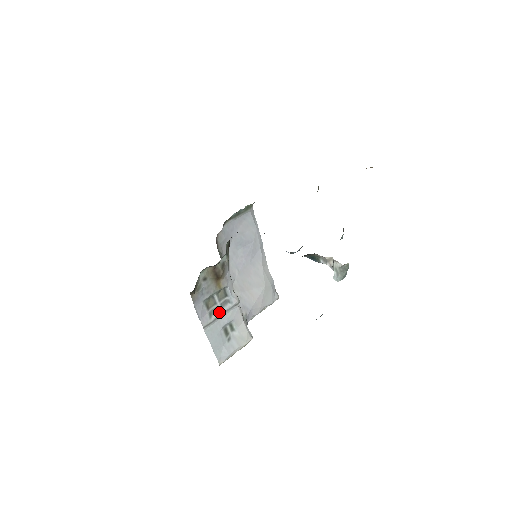
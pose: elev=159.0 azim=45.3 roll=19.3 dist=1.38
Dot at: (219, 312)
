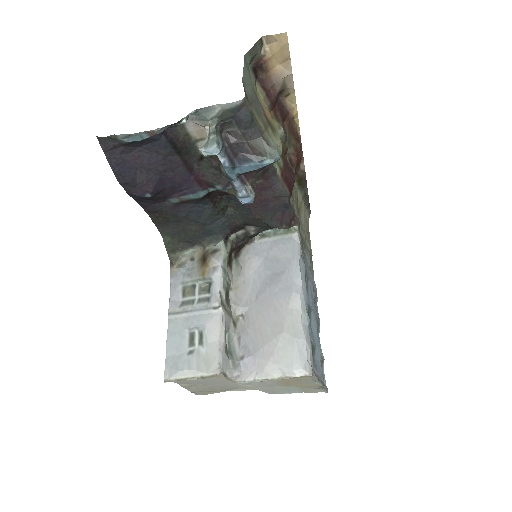
Dot at: (193, 306)
